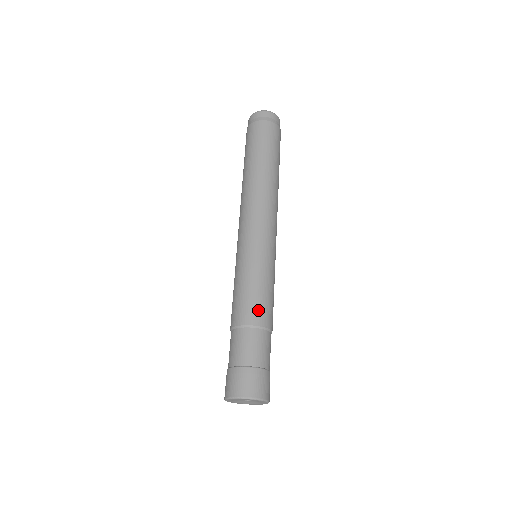
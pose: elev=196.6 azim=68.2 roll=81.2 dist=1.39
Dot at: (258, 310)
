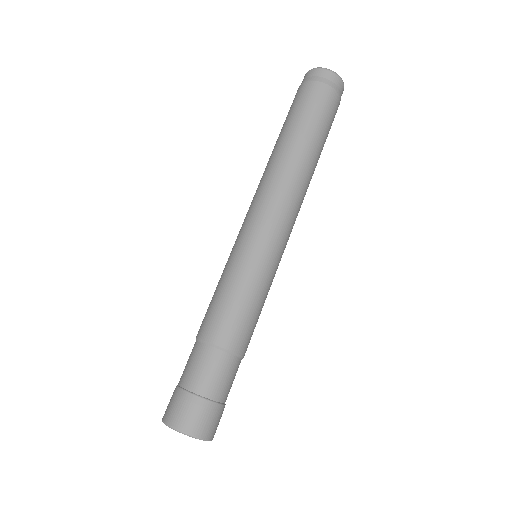
Dot at: (219, 324)
